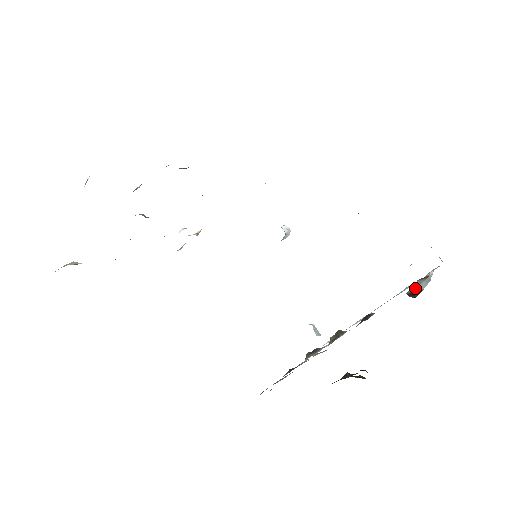
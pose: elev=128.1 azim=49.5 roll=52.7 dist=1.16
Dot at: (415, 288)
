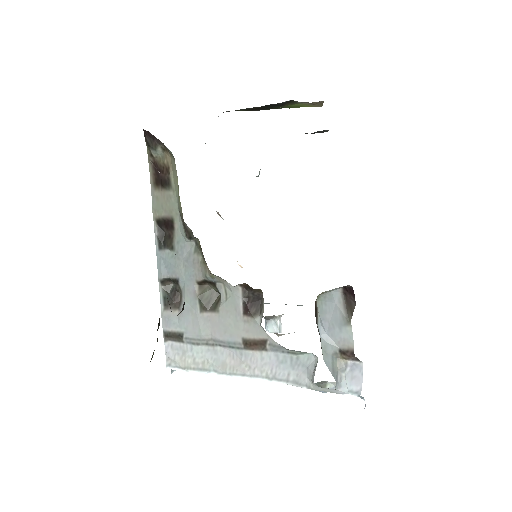
Dot at: (322, 333)
